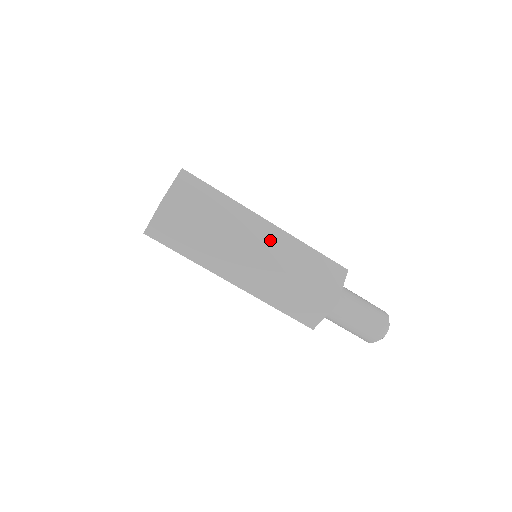
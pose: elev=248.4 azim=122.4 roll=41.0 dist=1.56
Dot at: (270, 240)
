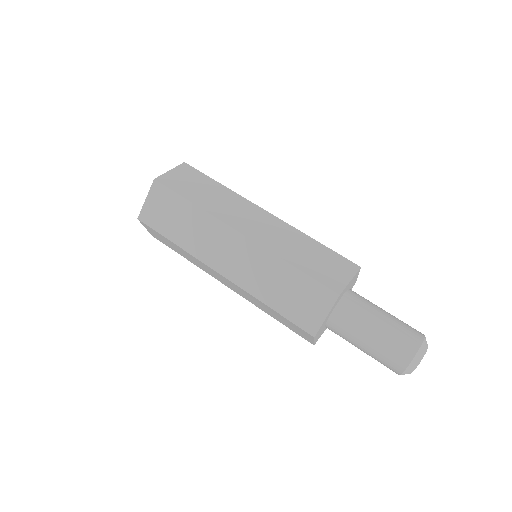
Dot at: occluded
